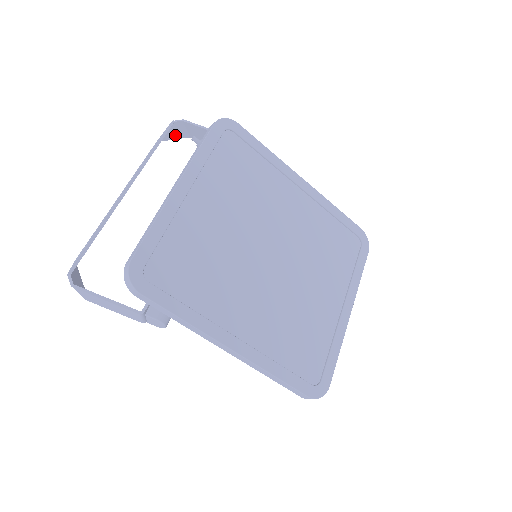
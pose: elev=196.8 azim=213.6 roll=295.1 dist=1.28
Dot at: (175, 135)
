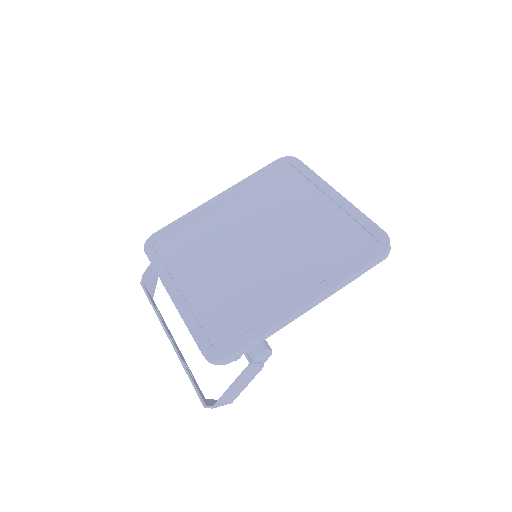
Dot at: (152, 285)
